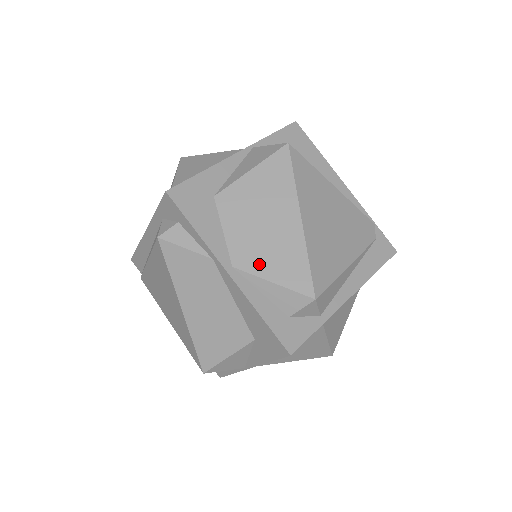
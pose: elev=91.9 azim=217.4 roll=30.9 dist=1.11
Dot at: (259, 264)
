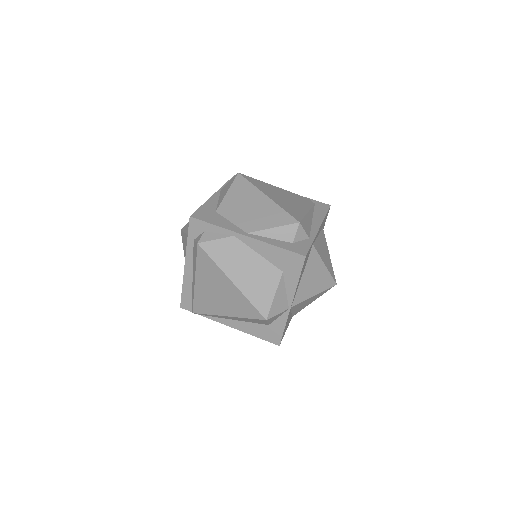
Dot at: (260, 225)
